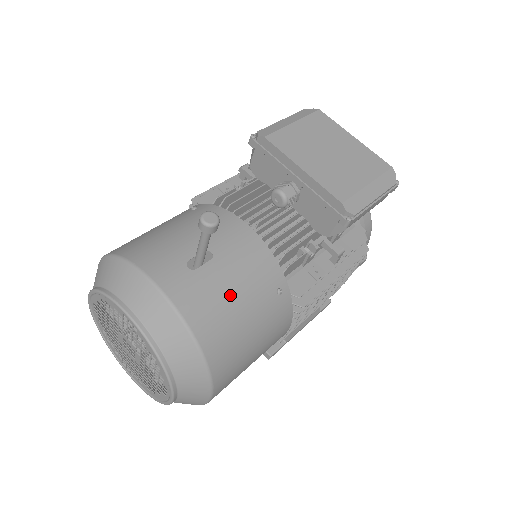
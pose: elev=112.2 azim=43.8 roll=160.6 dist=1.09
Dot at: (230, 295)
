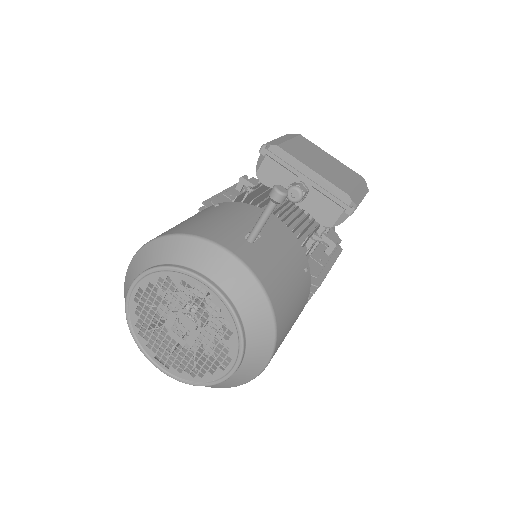
Dot at: (281, 266)
